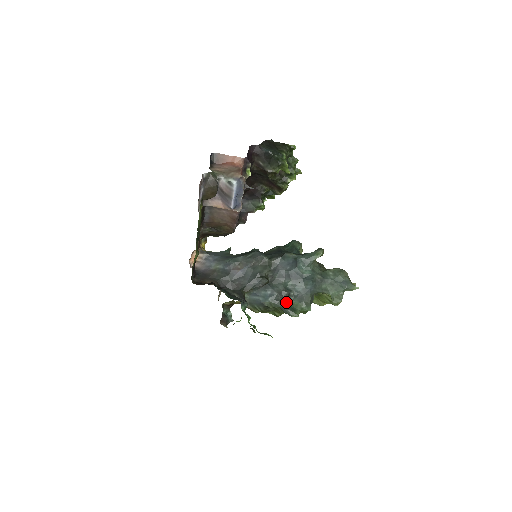
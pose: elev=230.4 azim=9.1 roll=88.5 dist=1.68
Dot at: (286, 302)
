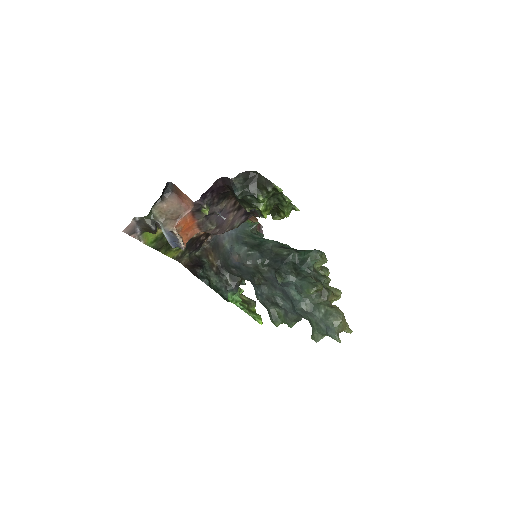
Dot at: (273, 307)
